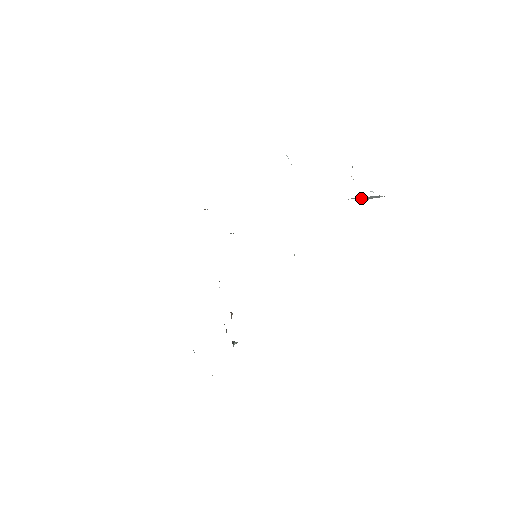
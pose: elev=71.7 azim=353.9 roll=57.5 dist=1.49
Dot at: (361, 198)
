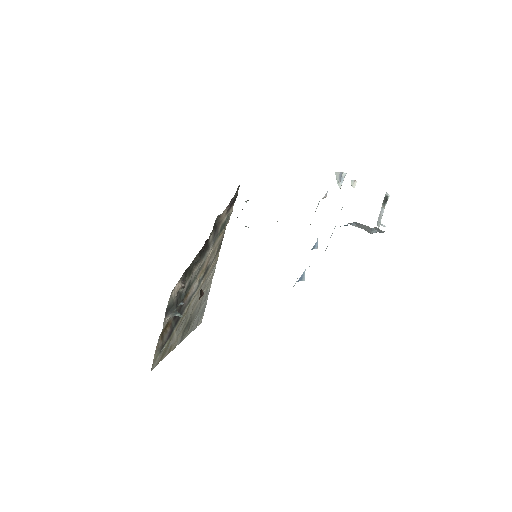
Dot at: occluded
